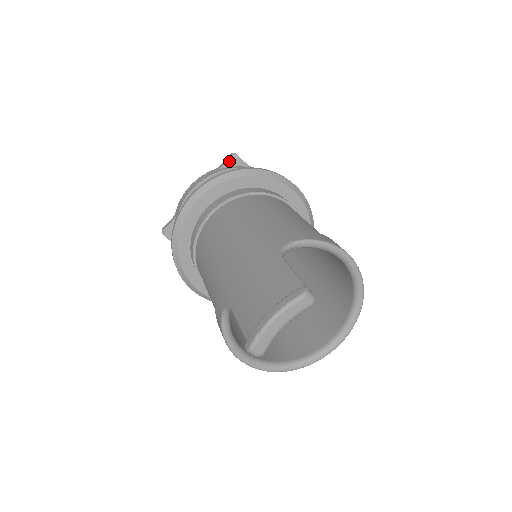
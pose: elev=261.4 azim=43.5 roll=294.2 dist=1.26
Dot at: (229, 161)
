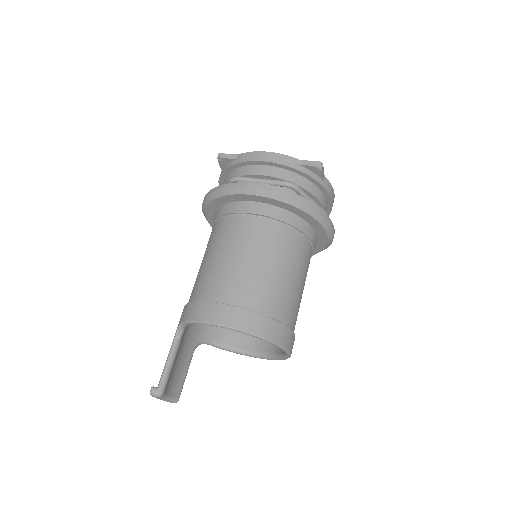
Dot at: (220, 163)
